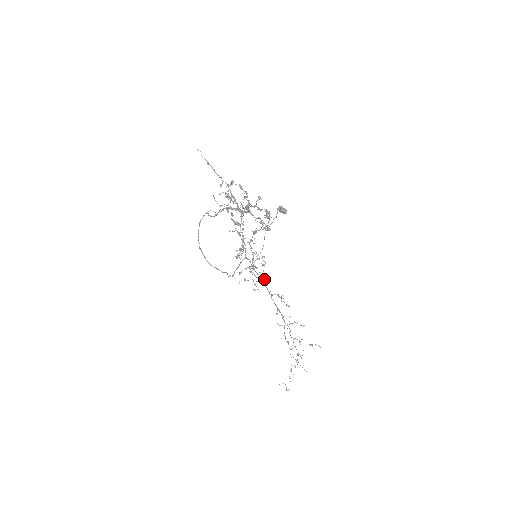
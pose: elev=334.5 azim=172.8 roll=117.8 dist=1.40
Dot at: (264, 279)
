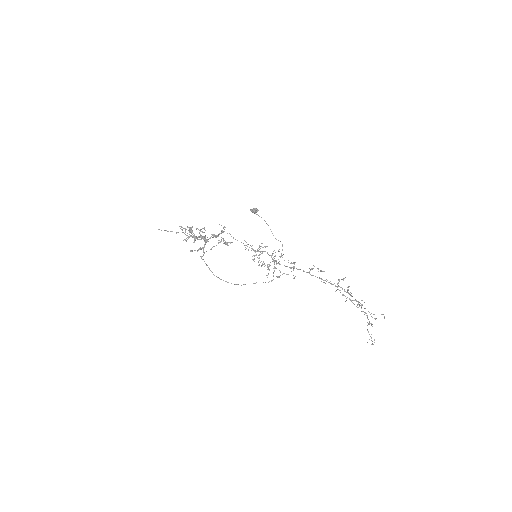
Dot at: occluded
